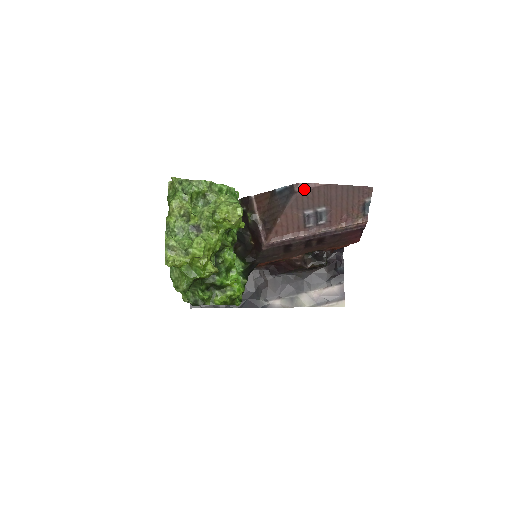
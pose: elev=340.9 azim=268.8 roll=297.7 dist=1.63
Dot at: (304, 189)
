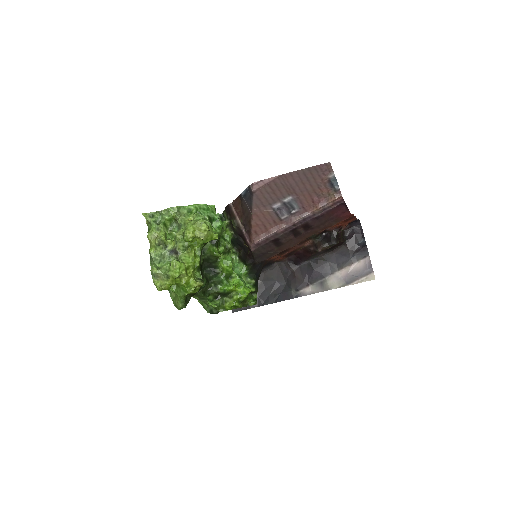
Dot at: (260, 187)
